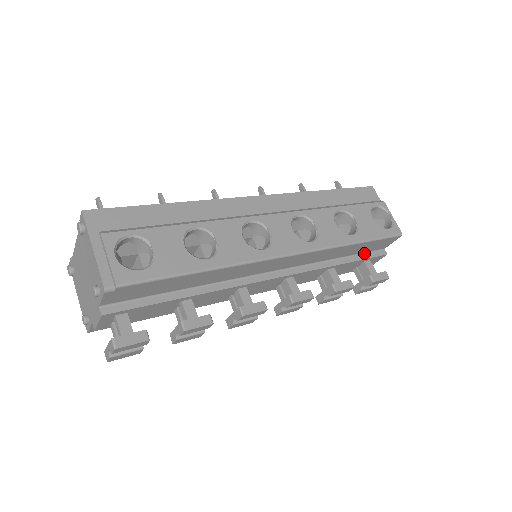
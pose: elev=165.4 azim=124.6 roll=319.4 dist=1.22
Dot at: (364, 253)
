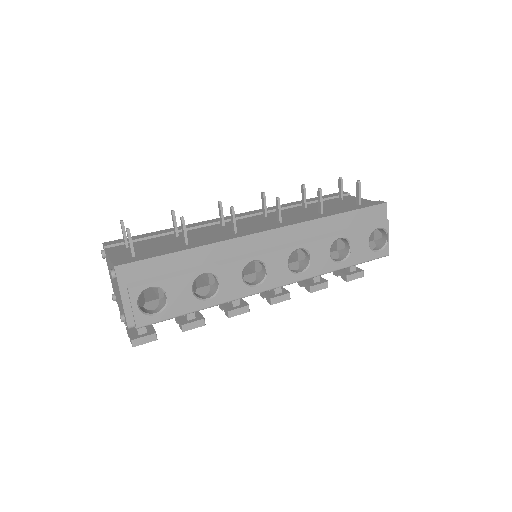
Dot at: occluded
